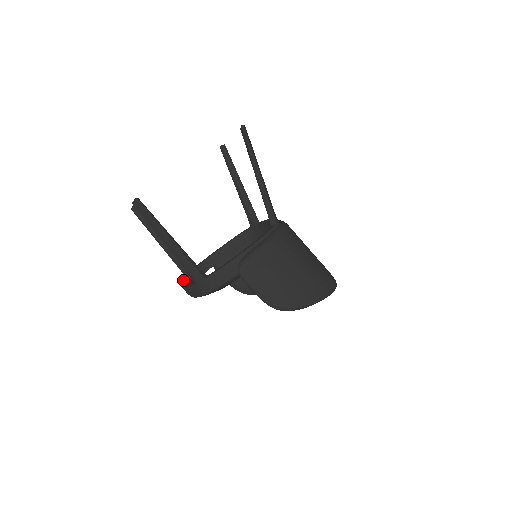
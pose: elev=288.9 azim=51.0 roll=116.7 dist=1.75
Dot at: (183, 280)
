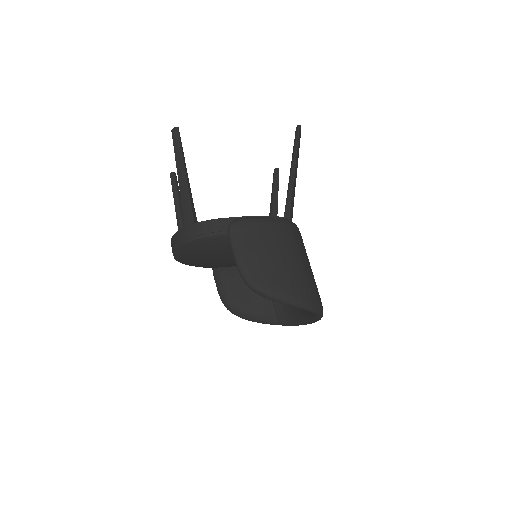
Dot at: occluded
